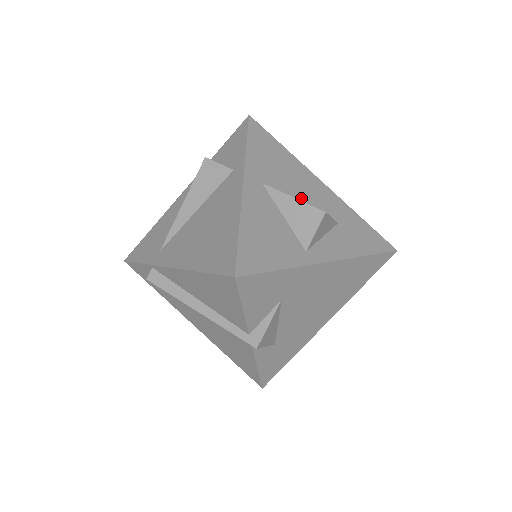
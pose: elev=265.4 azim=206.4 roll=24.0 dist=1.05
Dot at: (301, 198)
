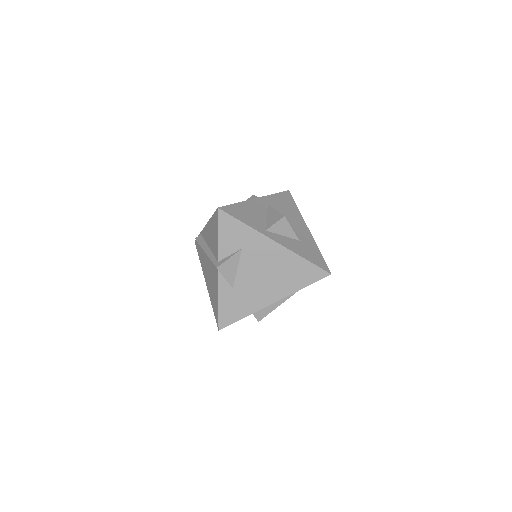
Dot at: occluded
